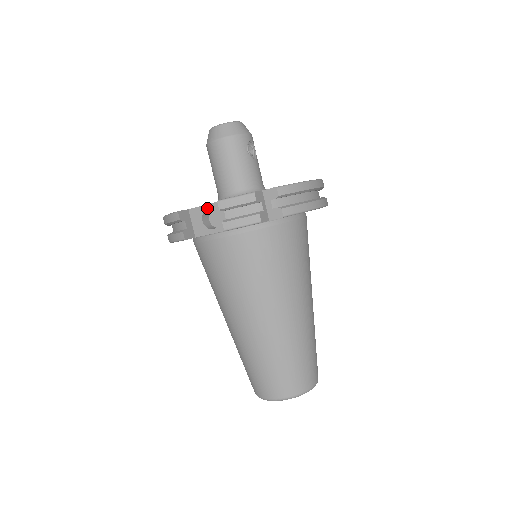
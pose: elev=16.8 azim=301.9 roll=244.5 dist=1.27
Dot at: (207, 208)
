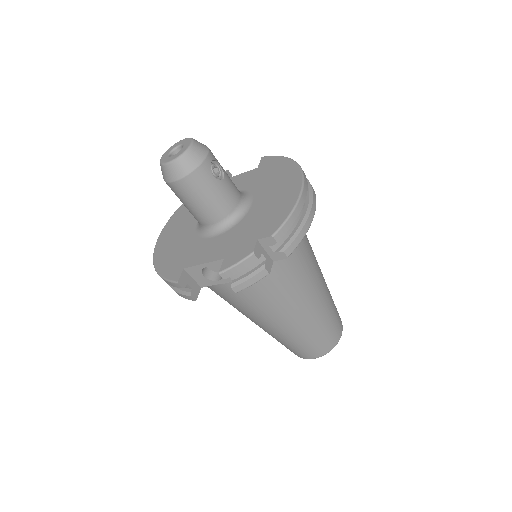
Dot at: (204, 267)
